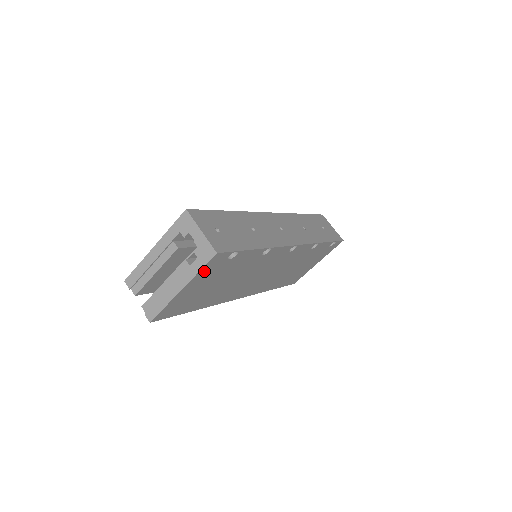
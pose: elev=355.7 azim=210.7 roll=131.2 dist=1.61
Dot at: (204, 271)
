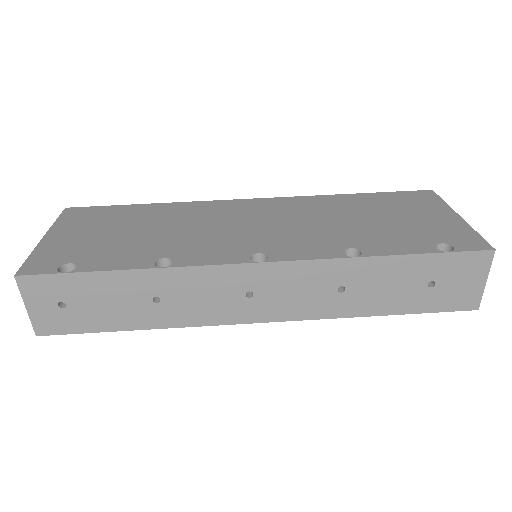
Dot at: occluded
